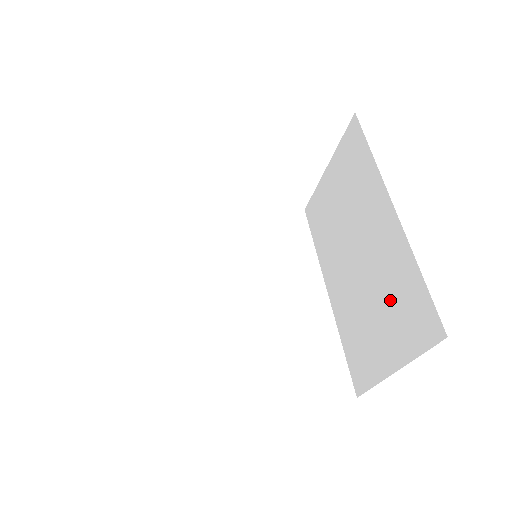
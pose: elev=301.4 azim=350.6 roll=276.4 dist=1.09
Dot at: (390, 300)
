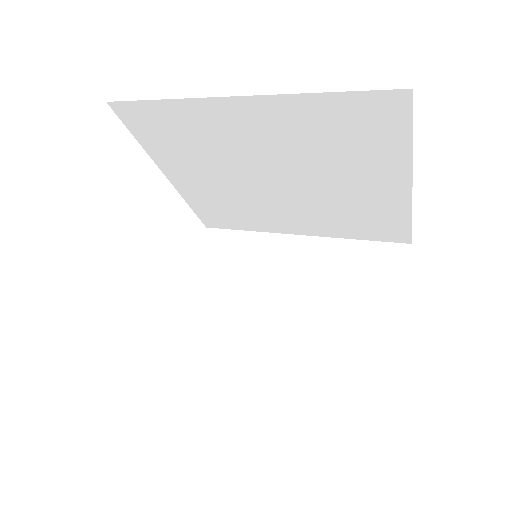
Dot at: (350, 282)
